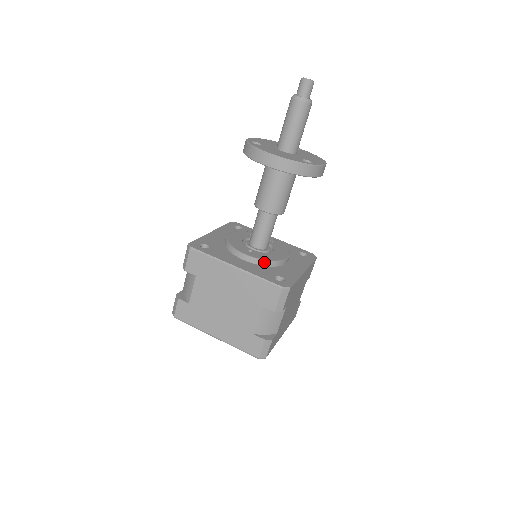
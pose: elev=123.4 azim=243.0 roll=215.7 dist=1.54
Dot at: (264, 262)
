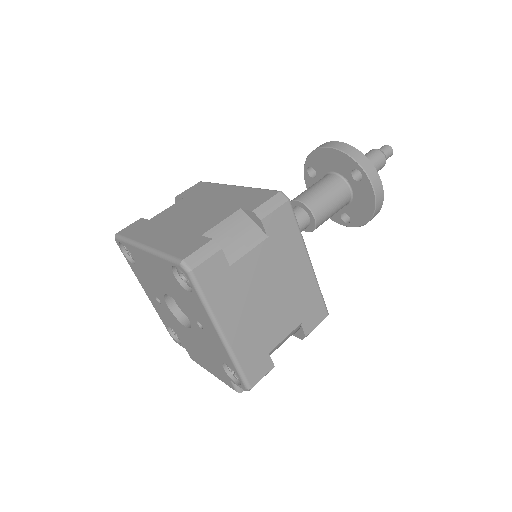
Dot at: occluded
